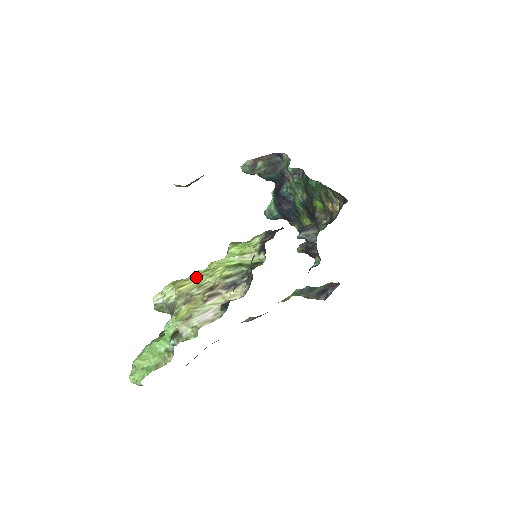
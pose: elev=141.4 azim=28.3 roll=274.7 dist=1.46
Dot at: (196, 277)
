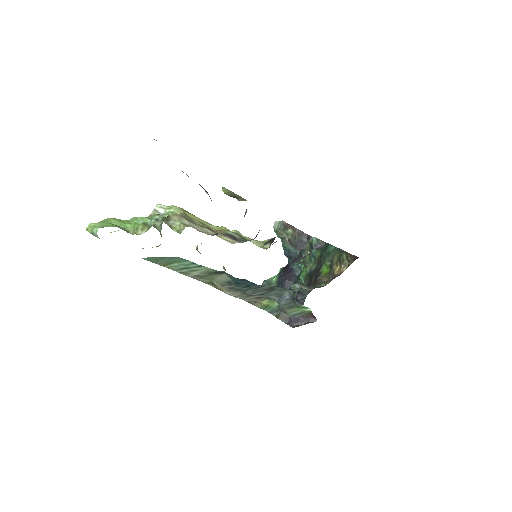
Dot at: (203, 220)
